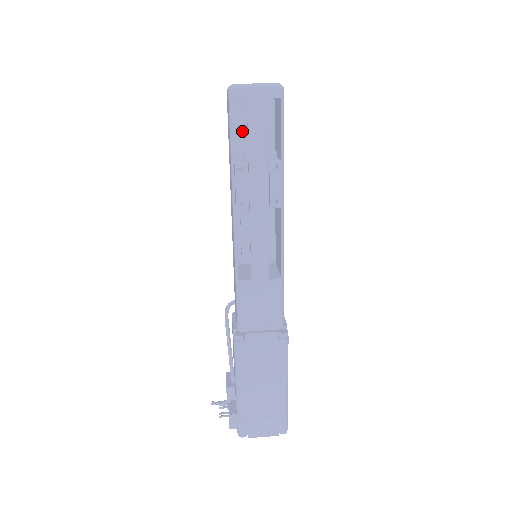
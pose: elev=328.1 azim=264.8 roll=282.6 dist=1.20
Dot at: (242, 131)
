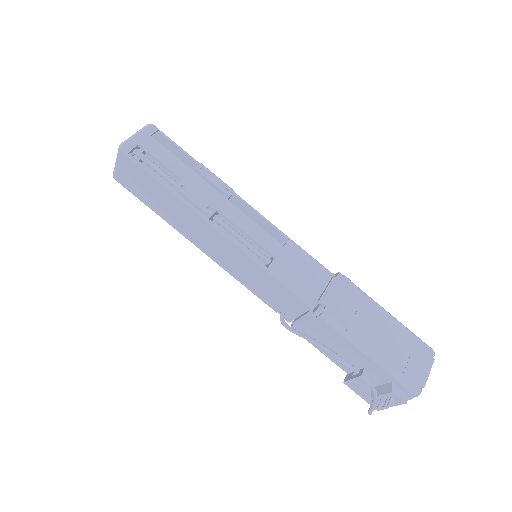
Dot at: occluded
